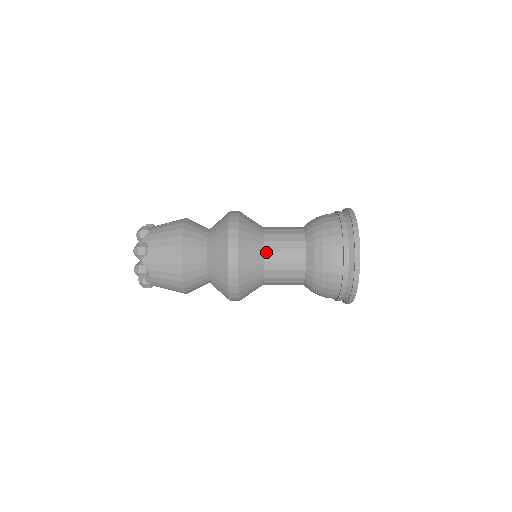
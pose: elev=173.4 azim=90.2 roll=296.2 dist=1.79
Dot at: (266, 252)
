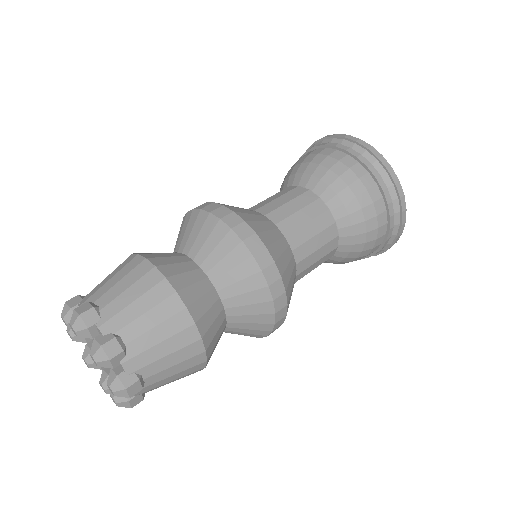
Dot at: occluded
